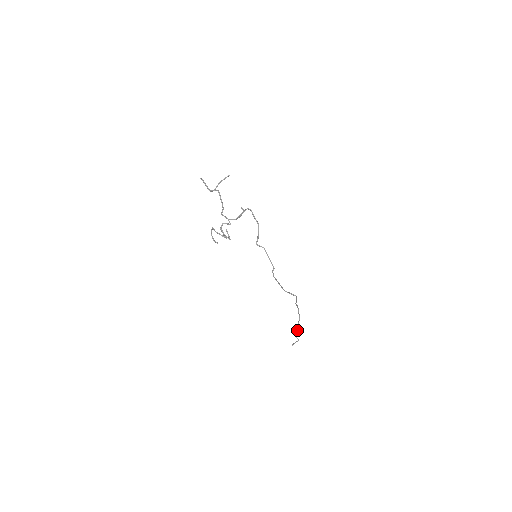
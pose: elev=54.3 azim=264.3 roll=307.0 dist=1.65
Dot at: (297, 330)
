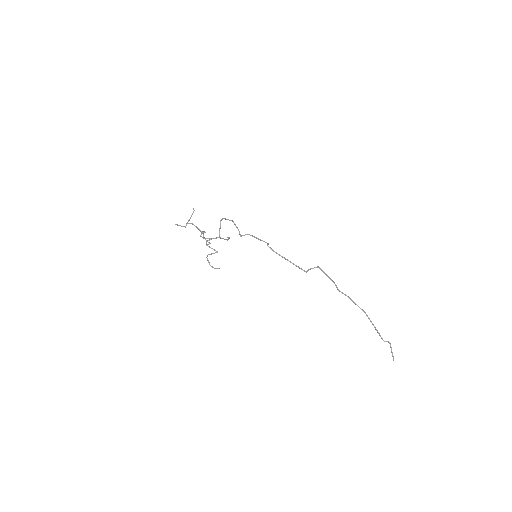
Dot at: (376, 330)
